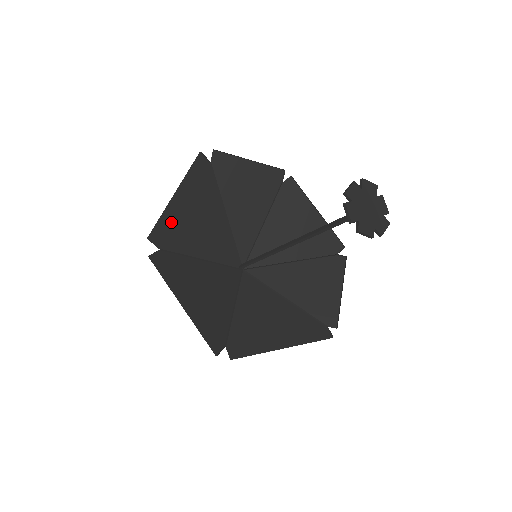
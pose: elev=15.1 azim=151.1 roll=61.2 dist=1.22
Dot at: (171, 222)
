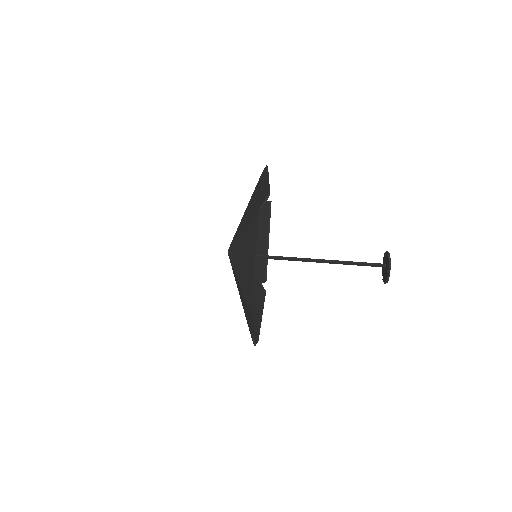
Dot at: (250, 329)
